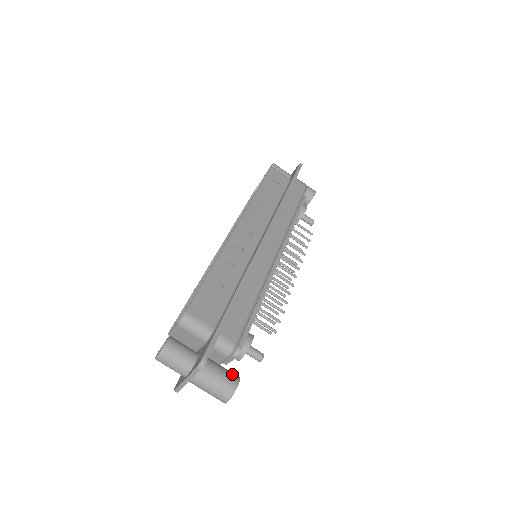
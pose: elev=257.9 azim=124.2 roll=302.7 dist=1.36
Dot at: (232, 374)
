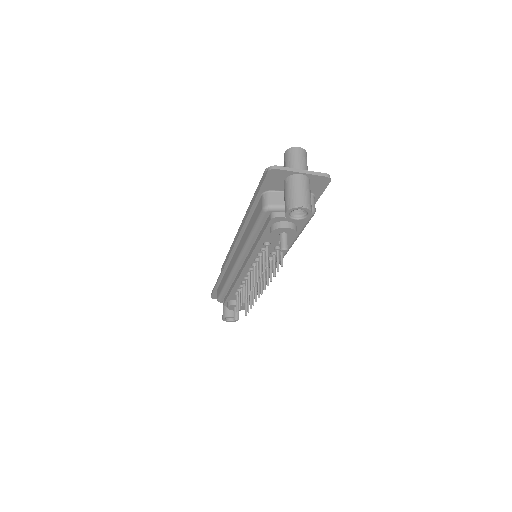
Dot at: occluded
